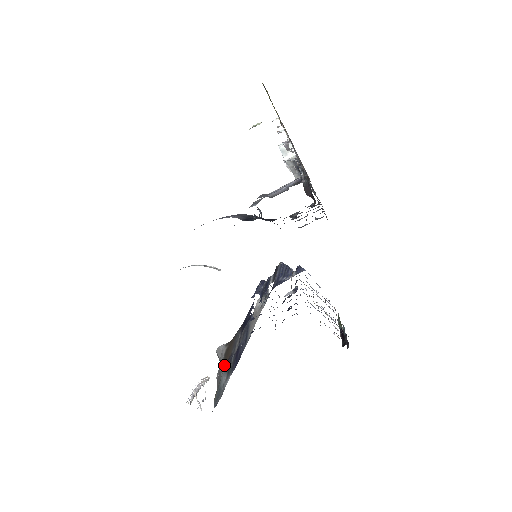
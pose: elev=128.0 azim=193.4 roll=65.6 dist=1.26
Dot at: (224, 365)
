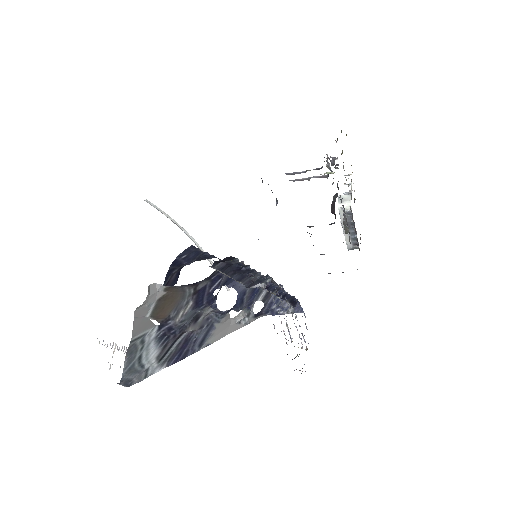
Dot at: (157, 327)
